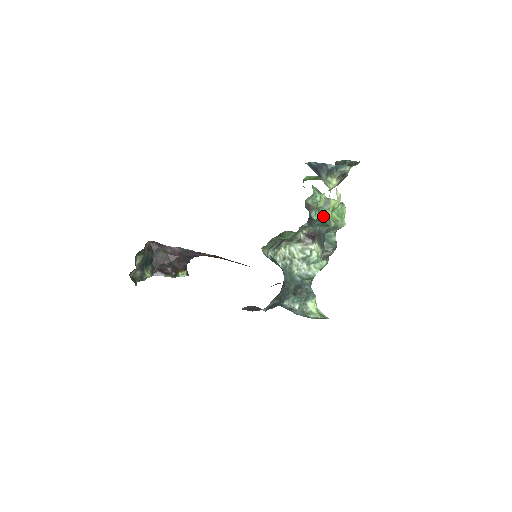
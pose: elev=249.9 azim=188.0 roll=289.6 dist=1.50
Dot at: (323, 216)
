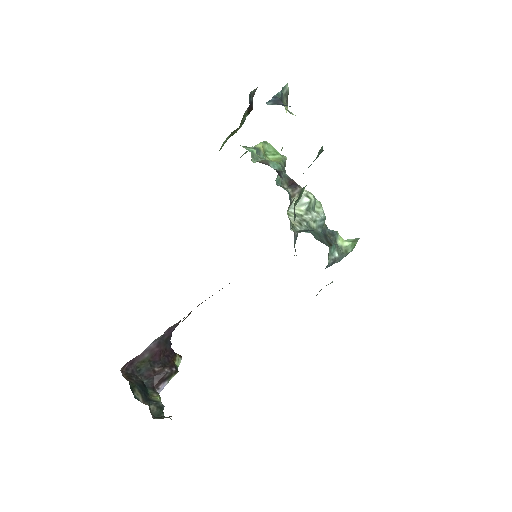
Dot at: occluded
